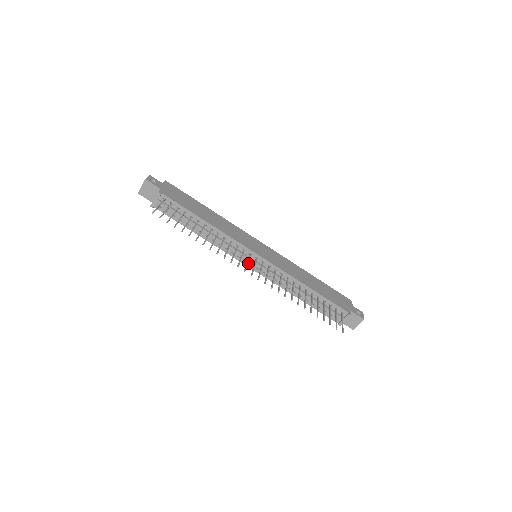
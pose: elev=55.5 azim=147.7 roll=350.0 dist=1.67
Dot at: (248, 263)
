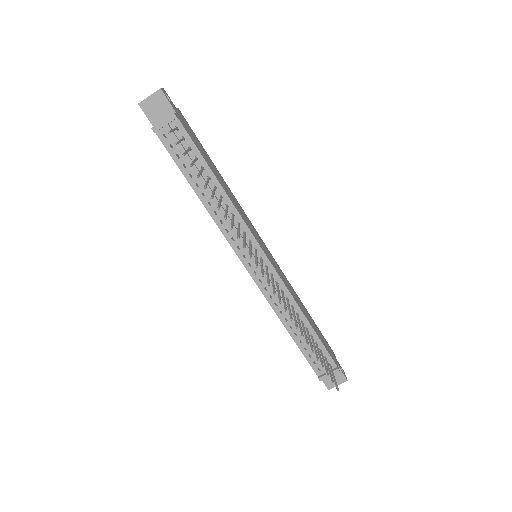
Dot at: (246, 261)
